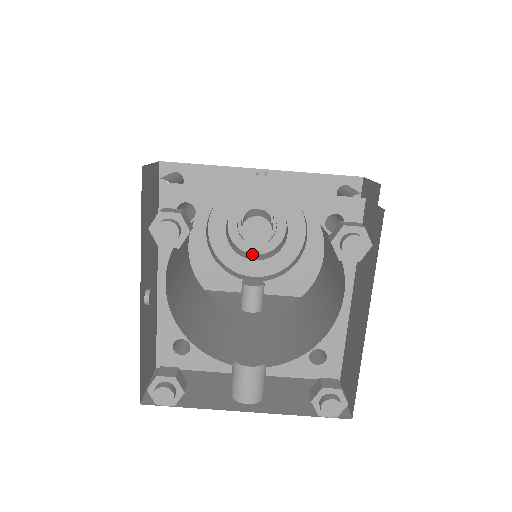
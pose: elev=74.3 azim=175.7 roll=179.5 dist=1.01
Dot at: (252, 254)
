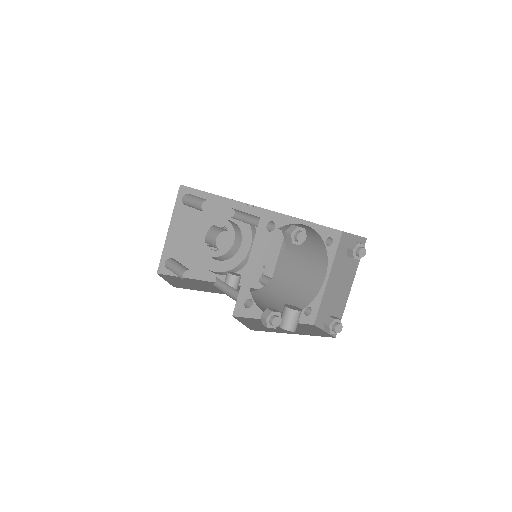
Dot at: (211, 256)
